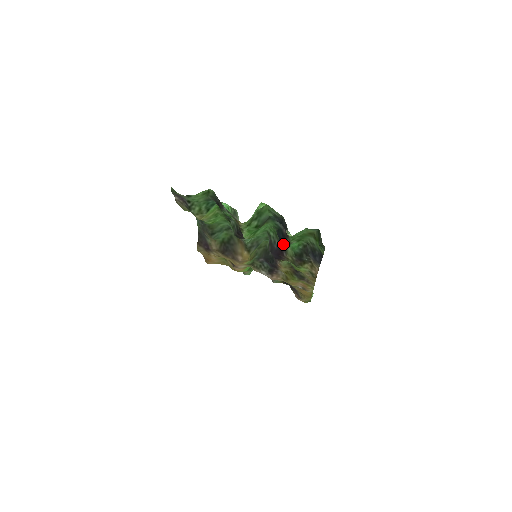
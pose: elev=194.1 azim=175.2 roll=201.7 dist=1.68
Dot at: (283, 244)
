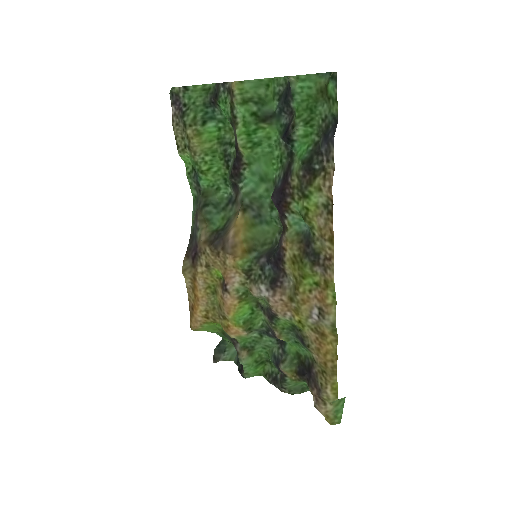
Dot at: (289, 167)
